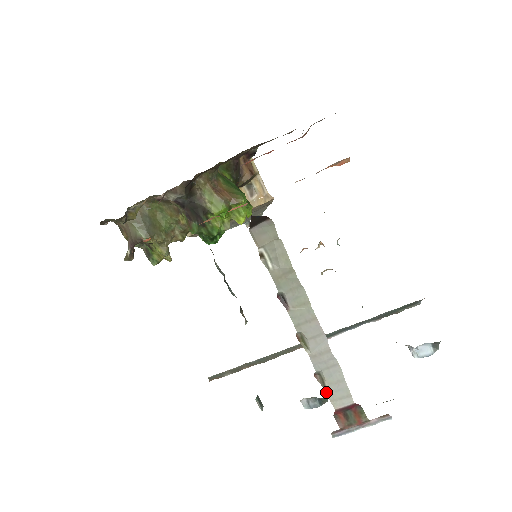
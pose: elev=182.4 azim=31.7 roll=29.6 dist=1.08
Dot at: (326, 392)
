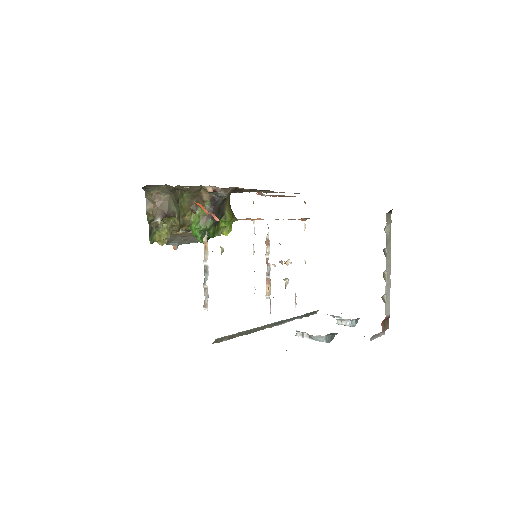
Dot at: (385, 306)
